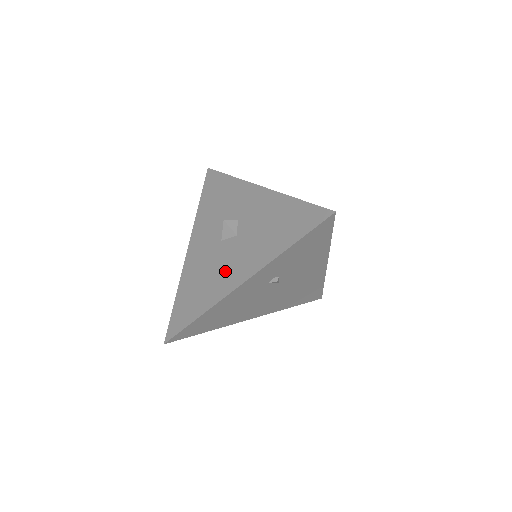
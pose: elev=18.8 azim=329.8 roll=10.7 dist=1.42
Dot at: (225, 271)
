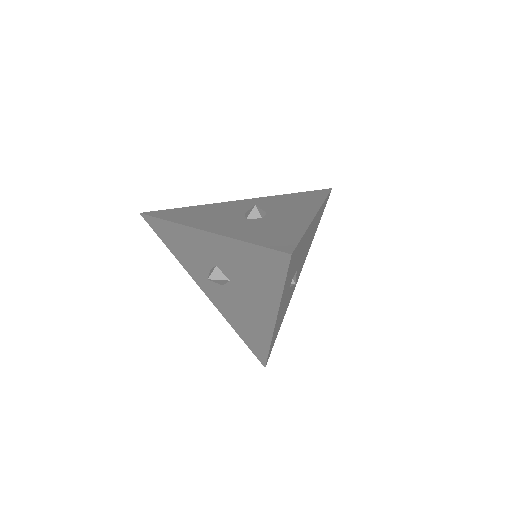
Dot at: (252, 313)
